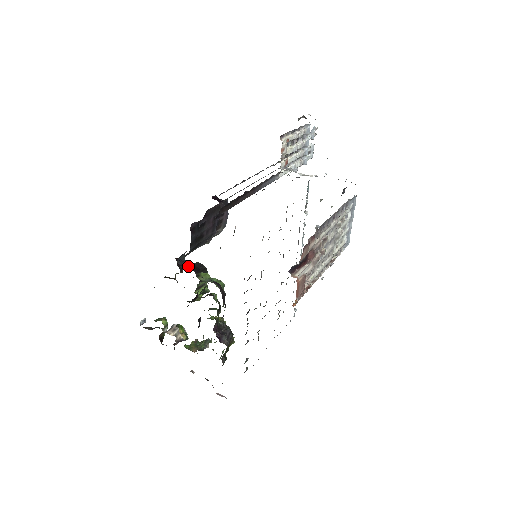
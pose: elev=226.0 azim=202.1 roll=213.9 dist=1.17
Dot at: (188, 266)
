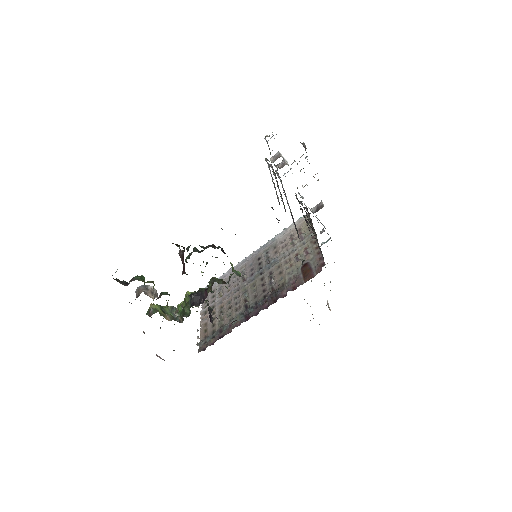
Dot at: occluded
